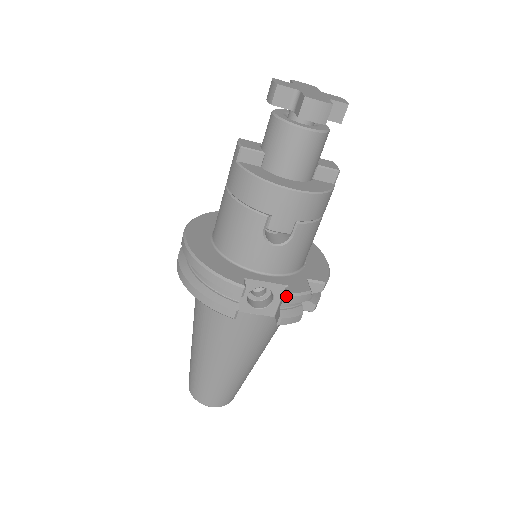
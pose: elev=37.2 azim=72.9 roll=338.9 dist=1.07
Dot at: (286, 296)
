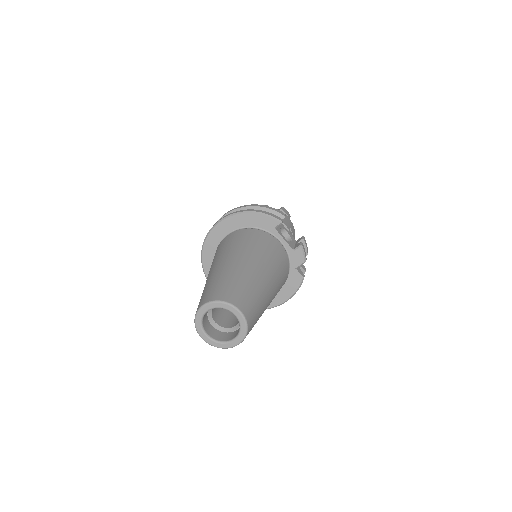
Dot at: (301, 238)
